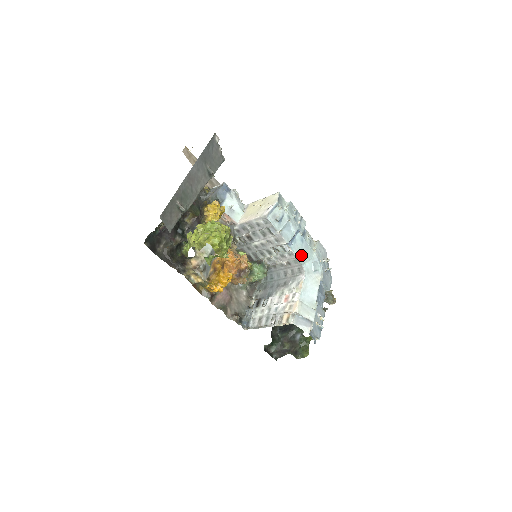
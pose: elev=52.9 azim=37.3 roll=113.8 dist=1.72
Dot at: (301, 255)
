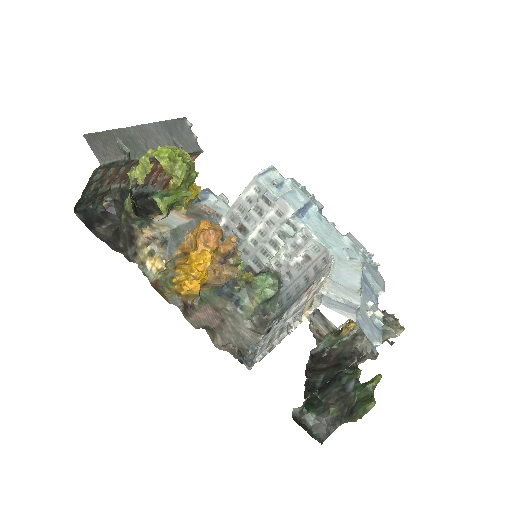
Dot at: (322, 236)
